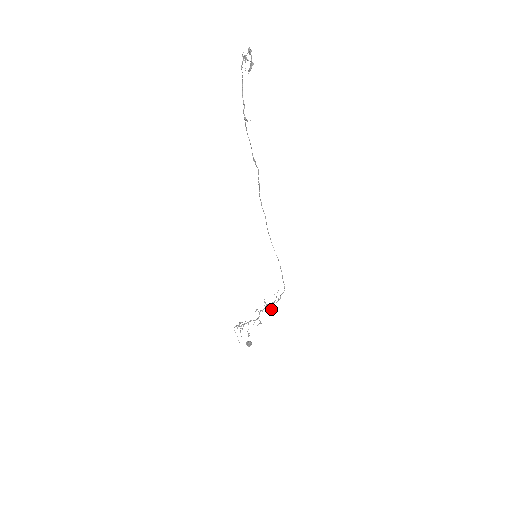
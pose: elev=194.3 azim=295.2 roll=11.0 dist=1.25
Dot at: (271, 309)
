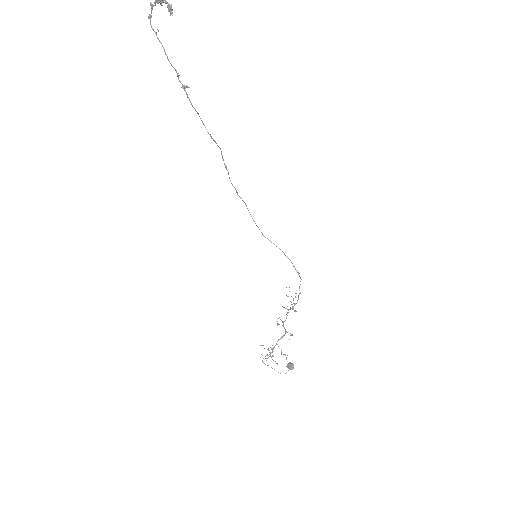
Dot at: (295, 311)
